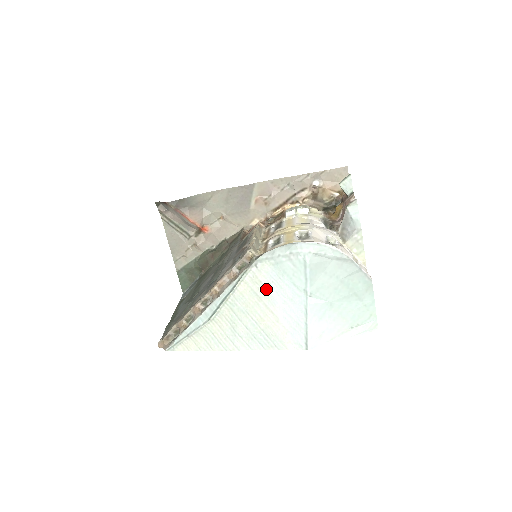
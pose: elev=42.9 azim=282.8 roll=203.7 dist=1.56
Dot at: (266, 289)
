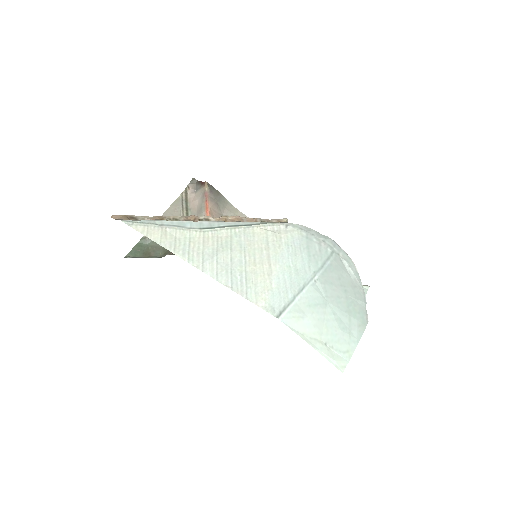
Dot at: (281, 246)
